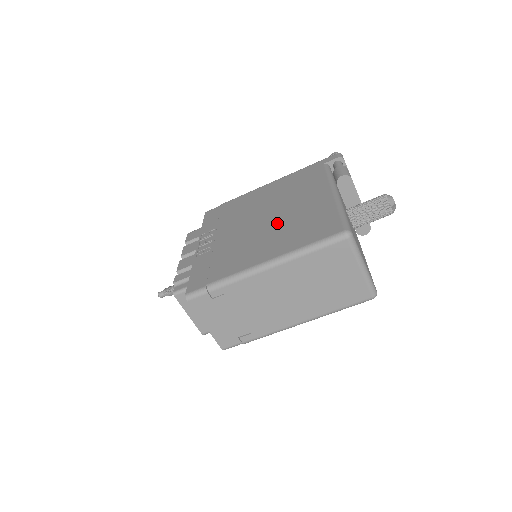
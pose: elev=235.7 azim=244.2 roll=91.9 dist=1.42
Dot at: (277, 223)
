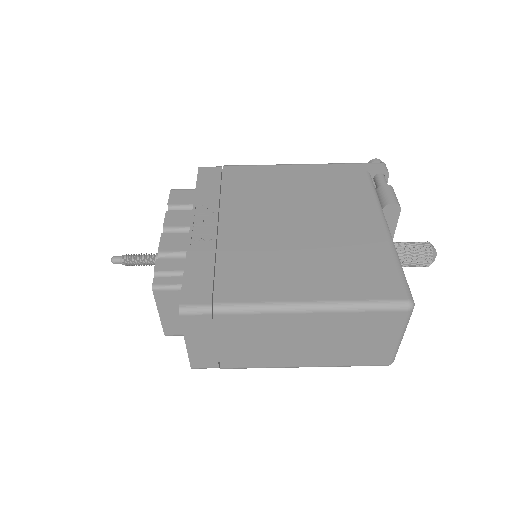
Dot at: (311, 241)
